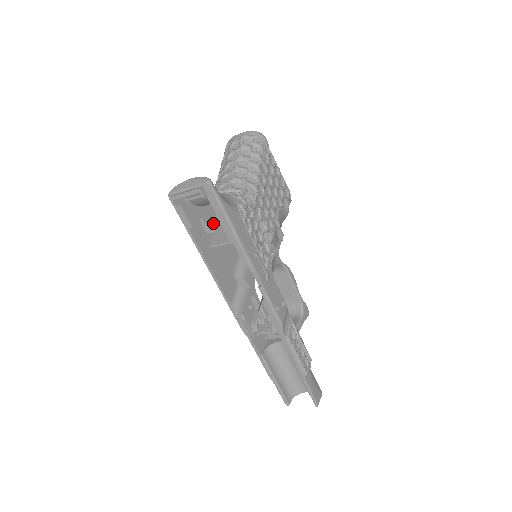
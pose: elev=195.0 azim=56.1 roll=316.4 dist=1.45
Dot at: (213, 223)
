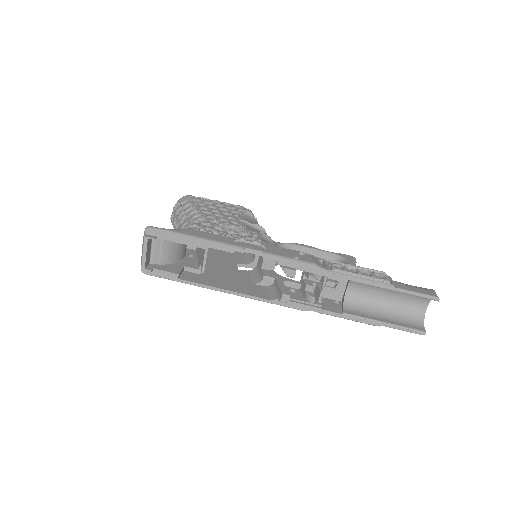
Dot at: (198, 264)
